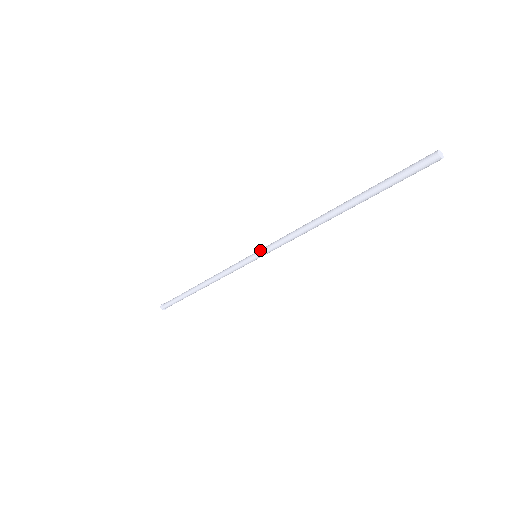
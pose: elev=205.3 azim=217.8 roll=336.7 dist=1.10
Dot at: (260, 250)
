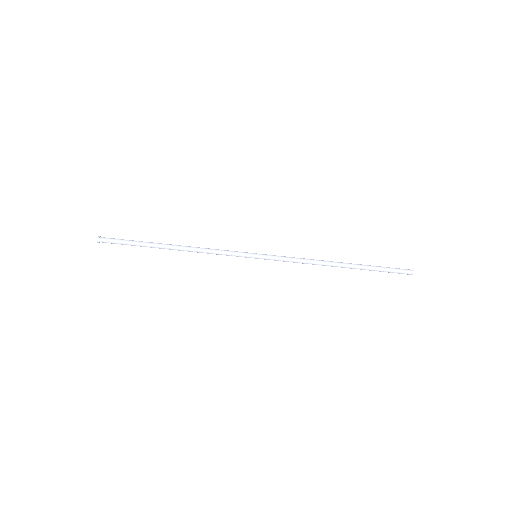
Dot at: (265, 255)
